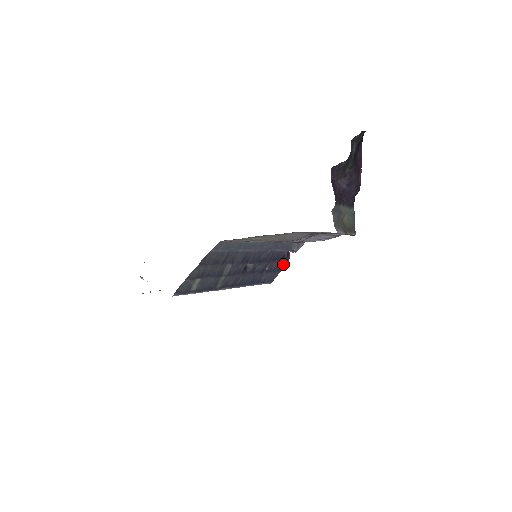
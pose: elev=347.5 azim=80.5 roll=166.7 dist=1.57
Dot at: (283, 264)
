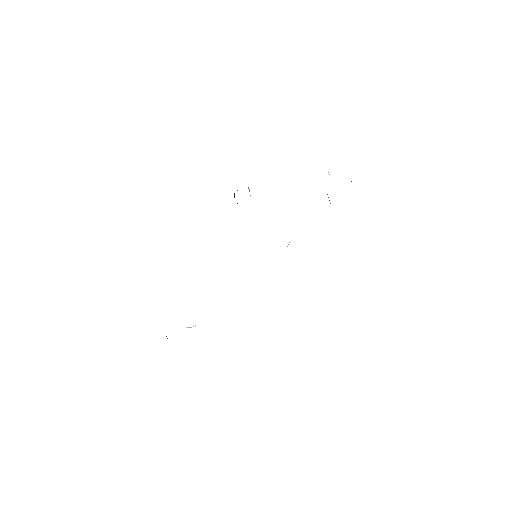
Dot at: occluded
